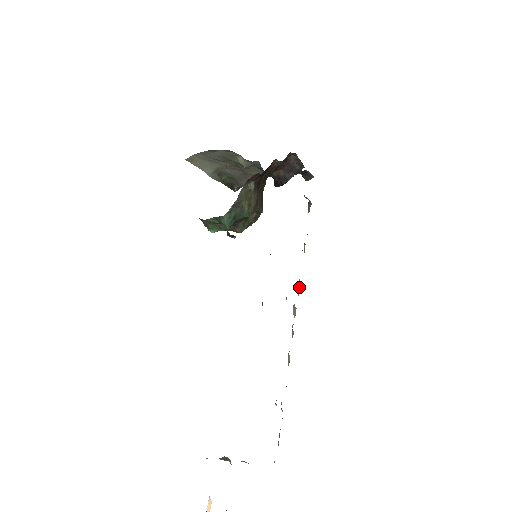
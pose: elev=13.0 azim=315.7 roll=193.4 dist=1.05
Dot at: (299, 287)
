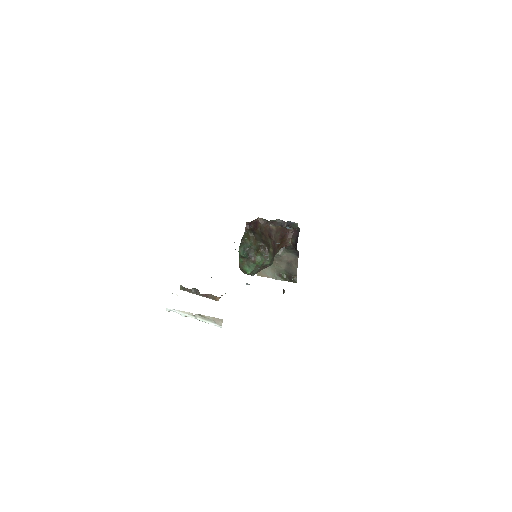
Dot at: occluded
